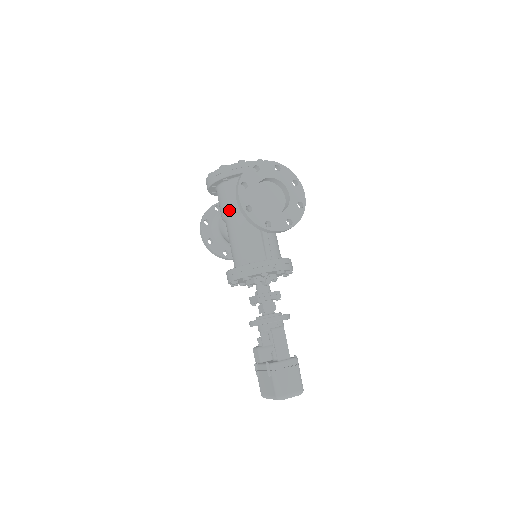
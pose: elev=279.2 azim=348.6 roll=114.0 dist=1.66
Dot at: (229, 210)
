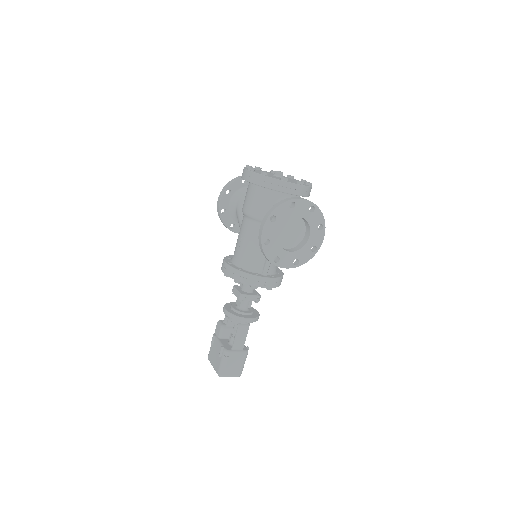
Dot at: (251, 213)
